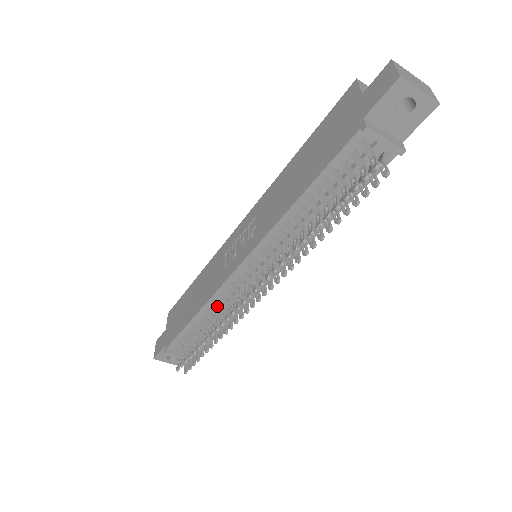
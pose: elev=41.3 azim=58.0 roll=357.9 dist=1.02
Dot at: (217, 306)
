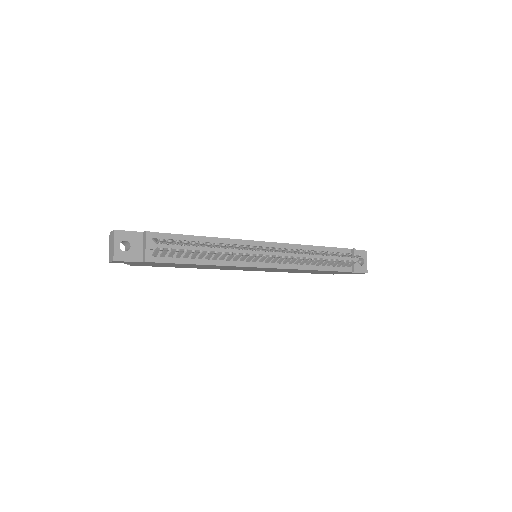
Dot at: occluded
